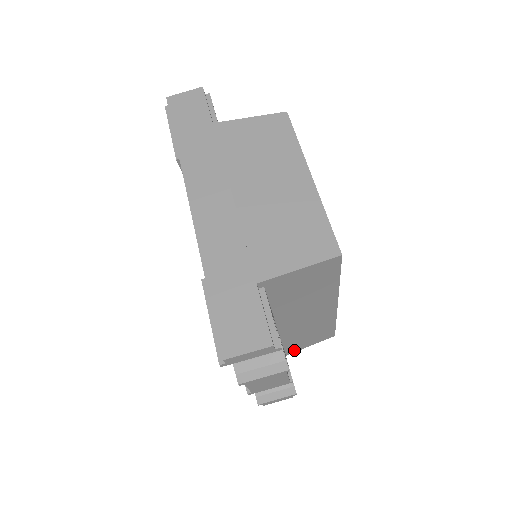
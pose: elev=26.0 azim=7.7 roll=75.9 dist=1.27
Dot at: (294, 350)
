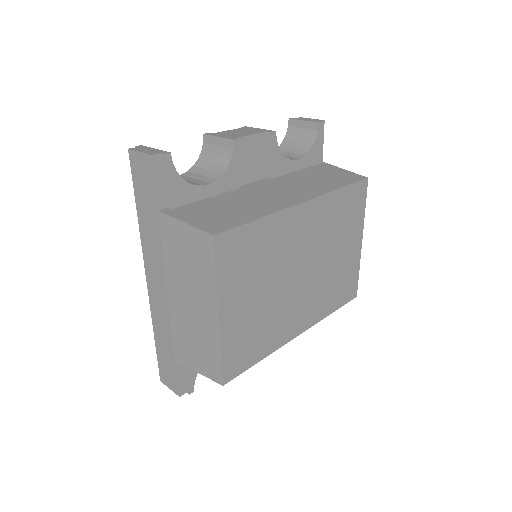
Dot at: occluded
